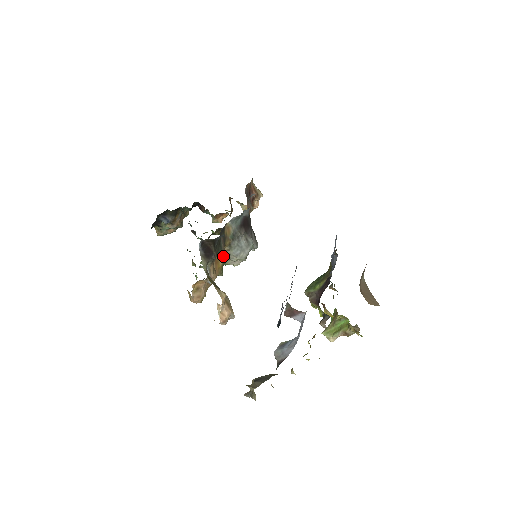
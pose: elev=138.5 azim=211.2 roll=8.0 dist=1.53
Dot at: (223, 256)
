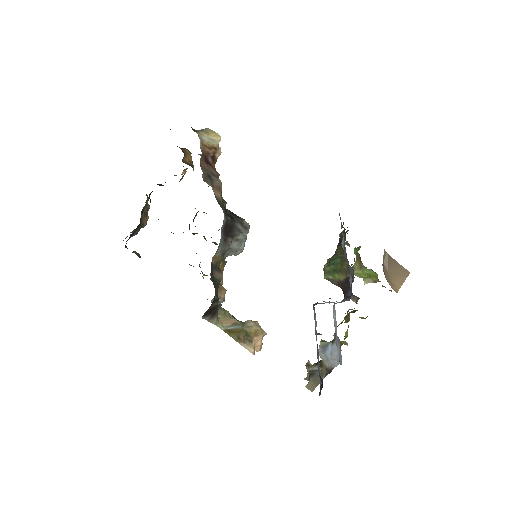
Dot at: occluded
